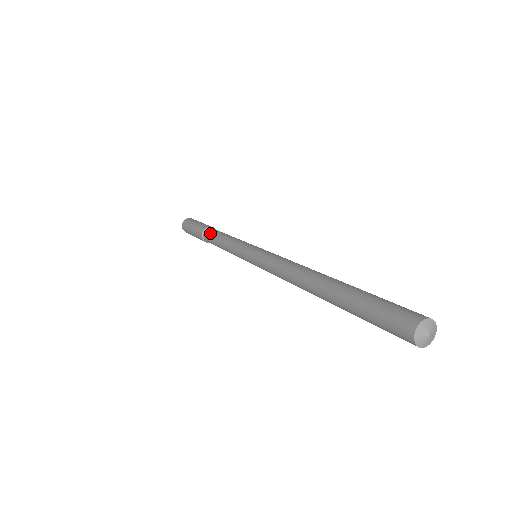
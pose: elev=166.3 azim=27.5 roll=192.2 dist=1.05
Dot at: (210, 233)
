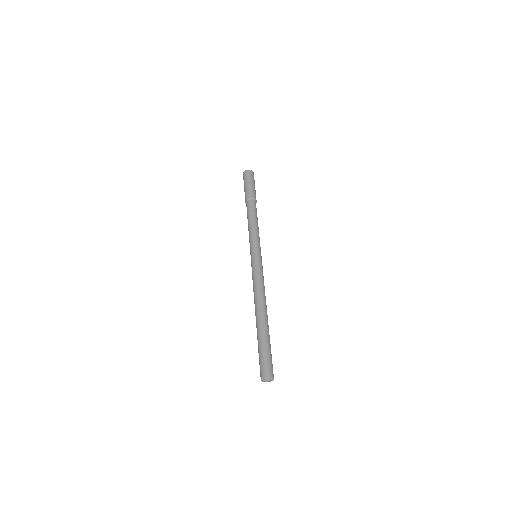
Dot at: occluded
